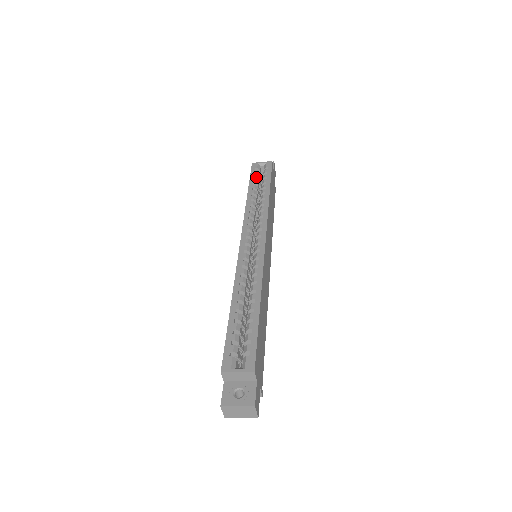
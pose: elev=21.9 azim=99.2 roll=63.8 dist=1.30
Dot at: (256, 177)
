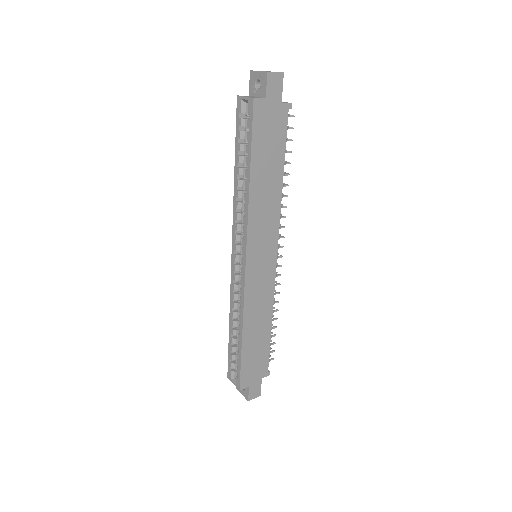
Dot at: (240, 137)
